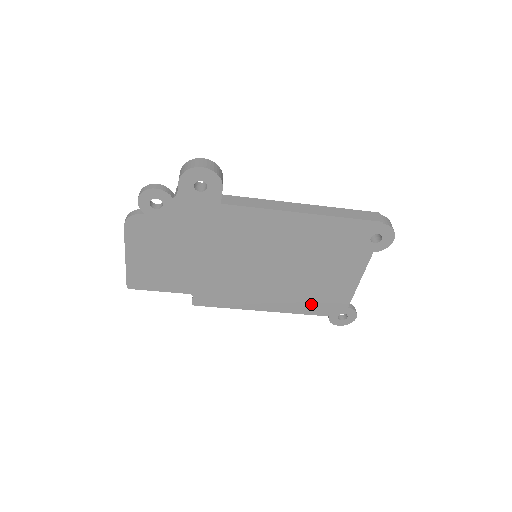
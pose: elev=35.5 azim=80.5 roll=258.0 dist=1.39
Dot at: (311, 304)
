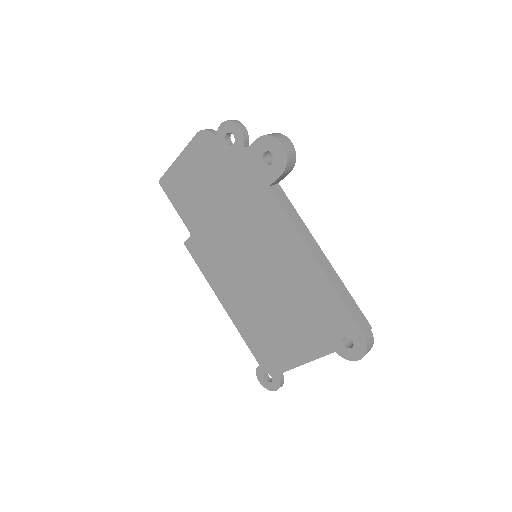
Dot at: (257, 339)
